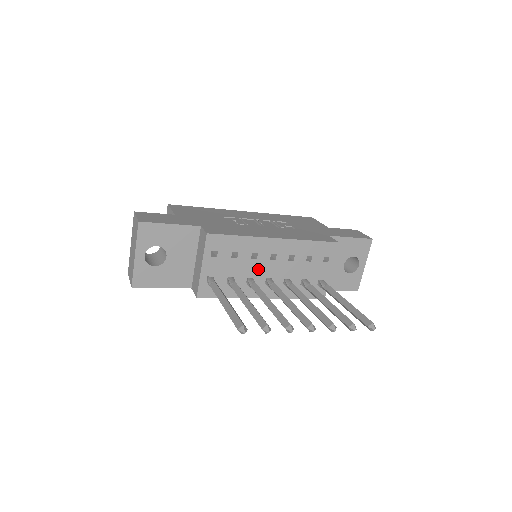
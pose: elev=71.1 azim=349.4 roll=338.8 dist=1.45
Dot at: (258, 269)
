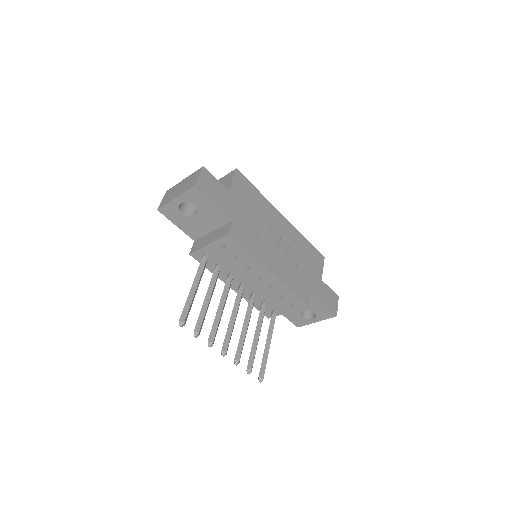
Dot at: (243, 274)
